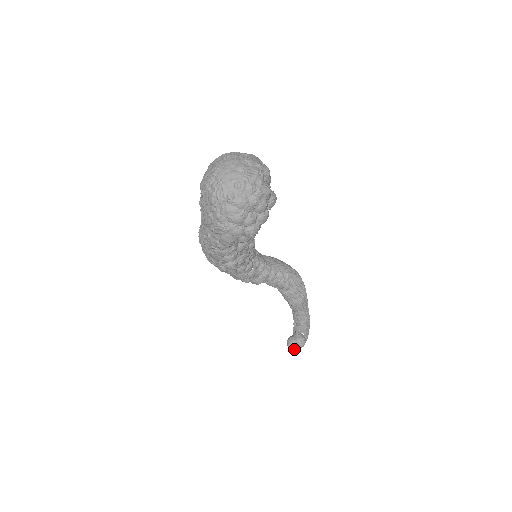
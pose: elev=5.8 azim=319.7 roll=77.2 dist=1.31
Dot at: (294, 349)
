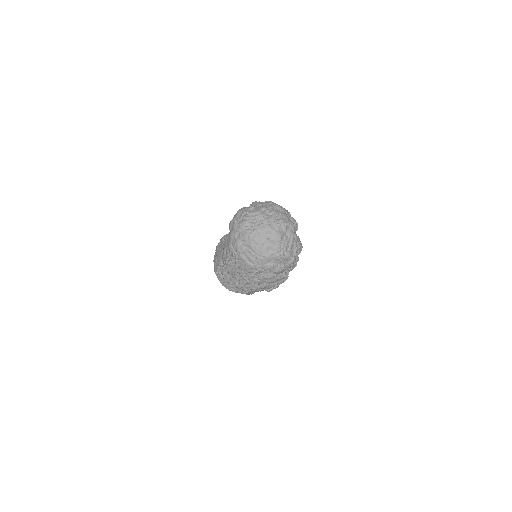
Dot at: occluded
